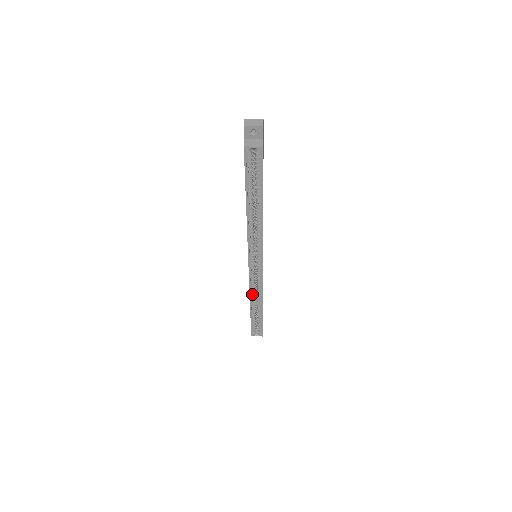
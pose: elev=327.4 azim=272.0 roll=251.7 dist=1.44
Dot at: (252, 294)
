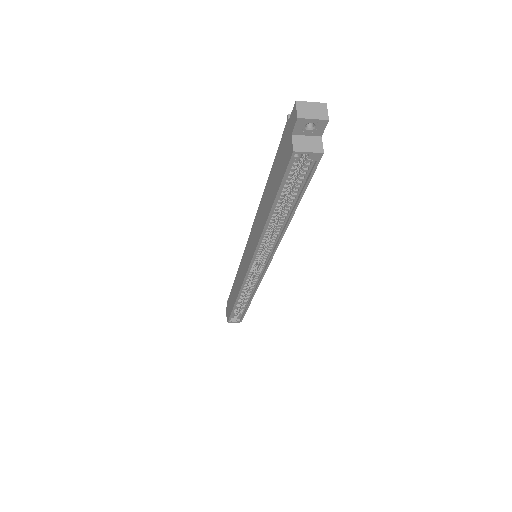
Dot at: (241, 292)
